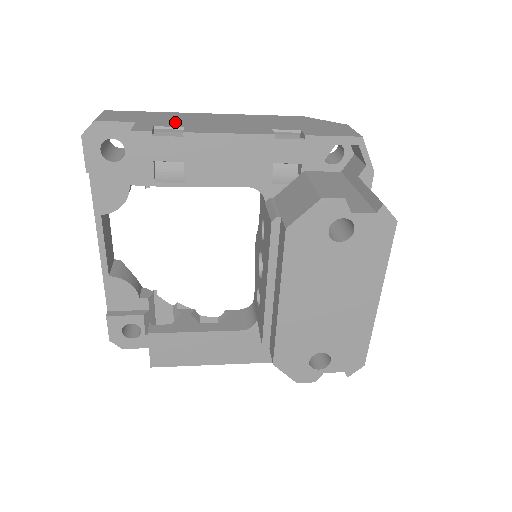
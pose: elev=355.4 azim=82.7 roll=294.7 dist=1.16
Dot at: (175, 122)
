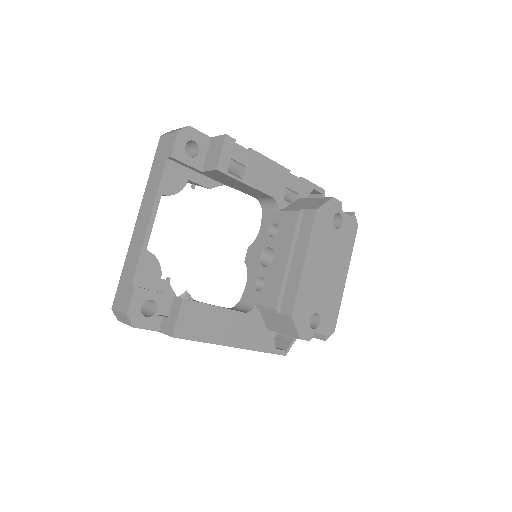
Dot at: occluded
